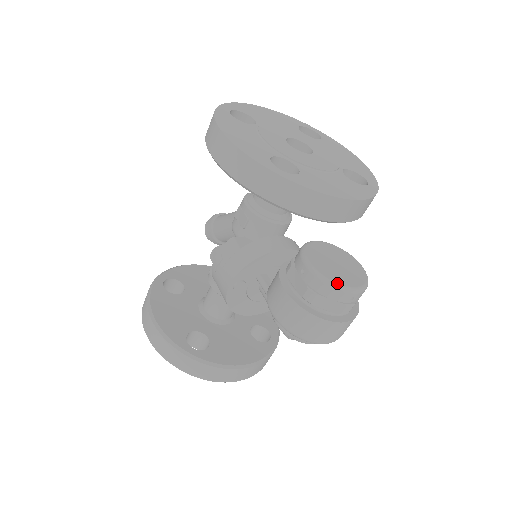
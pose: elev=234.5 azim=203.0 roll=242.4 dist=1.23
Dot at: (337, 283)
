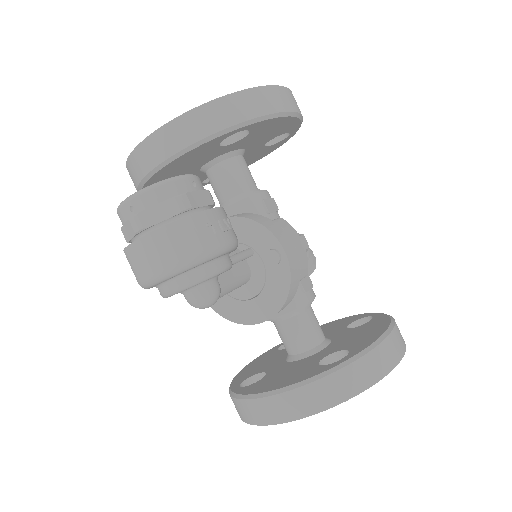
Dot at: occluded
